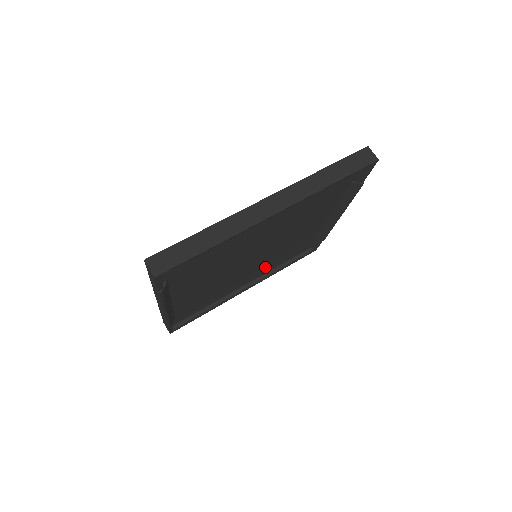
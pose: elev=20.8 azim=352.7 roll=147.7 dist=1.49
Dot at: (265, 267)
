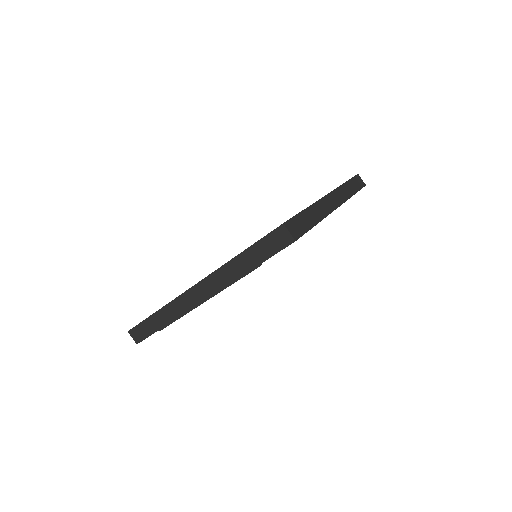
Dot at: occluded
